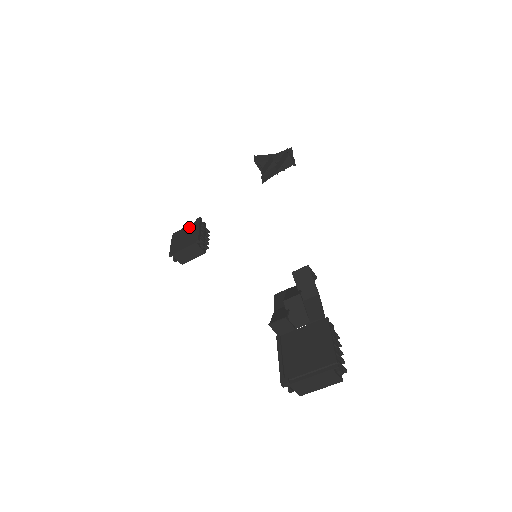
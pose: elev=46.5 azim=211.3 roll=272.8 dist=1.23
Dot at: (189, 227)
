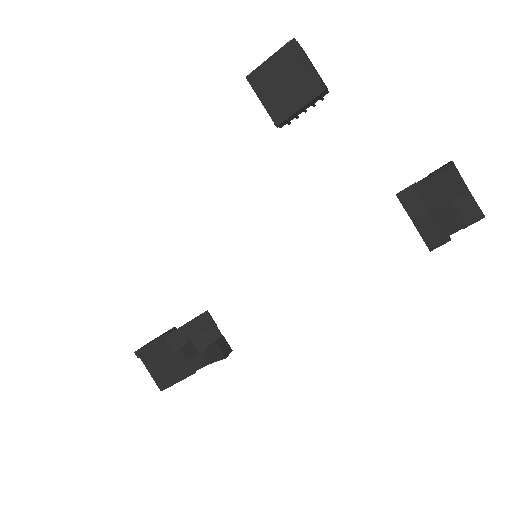
Dot at: (306, 76)
